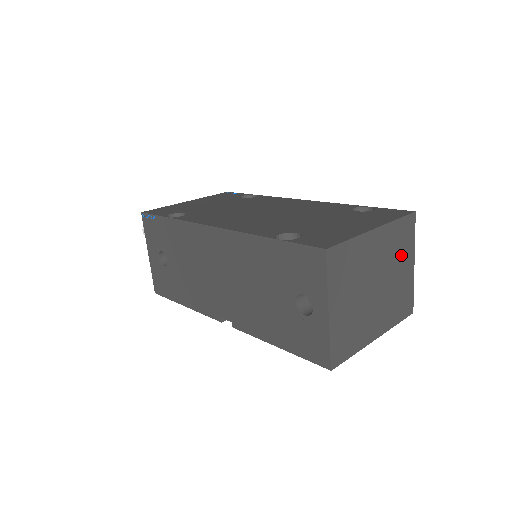
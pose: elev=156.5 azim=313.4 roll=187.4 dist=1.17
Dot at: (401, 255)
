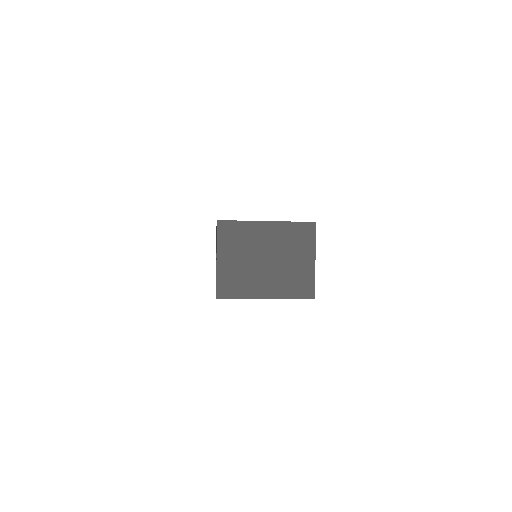
Dot at: (298, 248)
